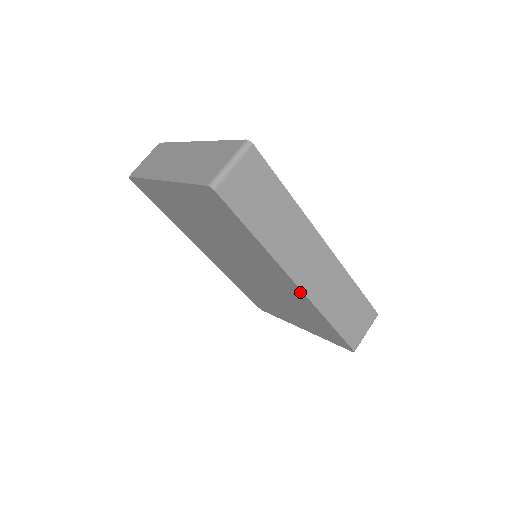
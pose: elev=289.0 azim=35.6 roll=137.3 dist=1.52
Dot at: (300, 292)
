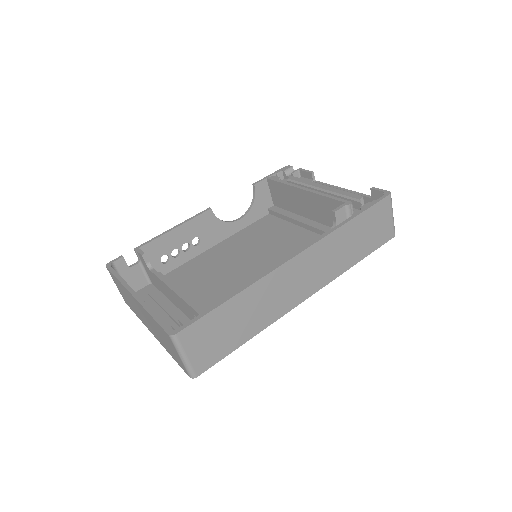
Dot at: occluded
